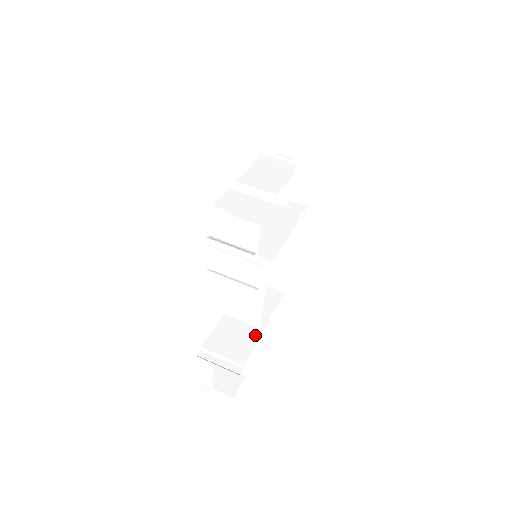
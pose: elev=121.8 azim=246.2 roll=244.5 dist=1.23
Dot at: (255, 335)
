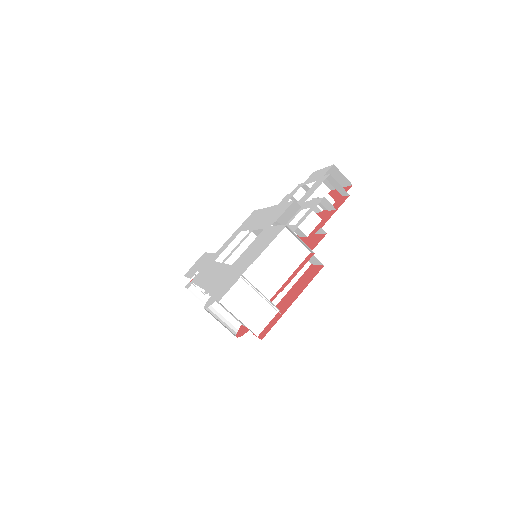
Dot at: occluded
